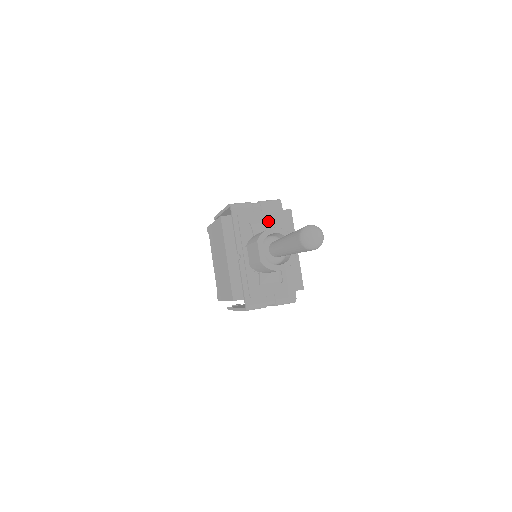
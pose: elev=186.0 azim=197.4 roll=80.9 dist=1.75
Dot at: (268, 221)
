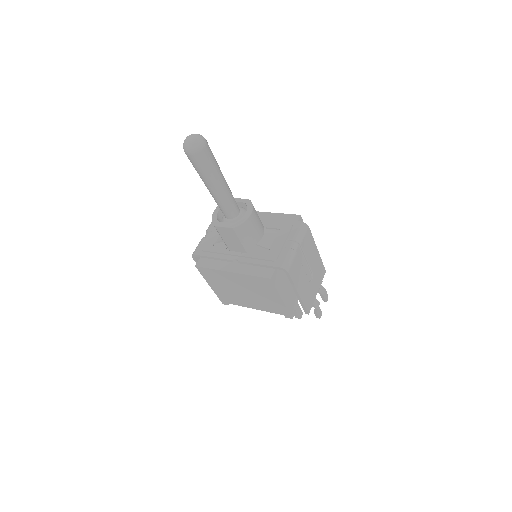
Dot at: occluded
